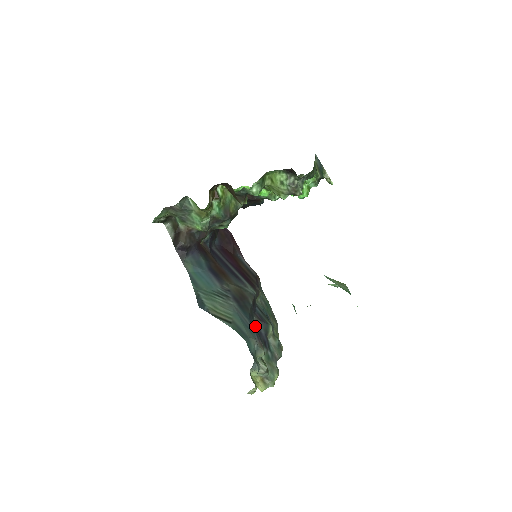
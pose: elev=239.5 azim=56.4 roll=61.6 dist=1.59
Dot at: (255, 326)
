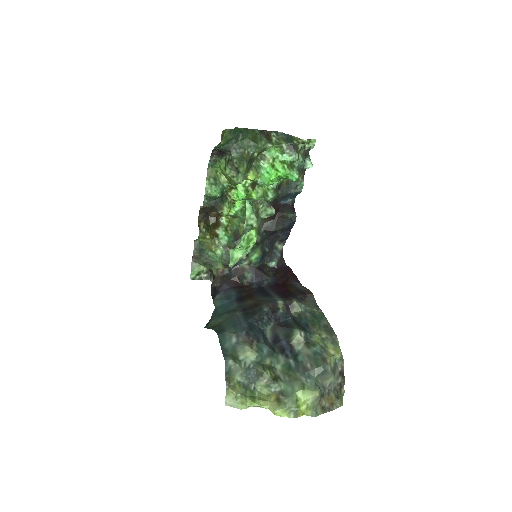
Dot at: (272, 334)
